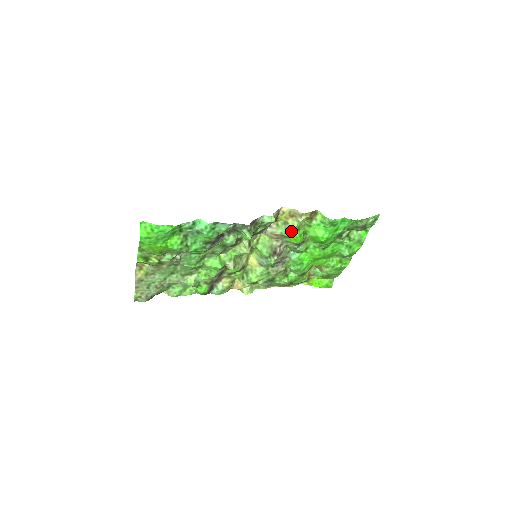
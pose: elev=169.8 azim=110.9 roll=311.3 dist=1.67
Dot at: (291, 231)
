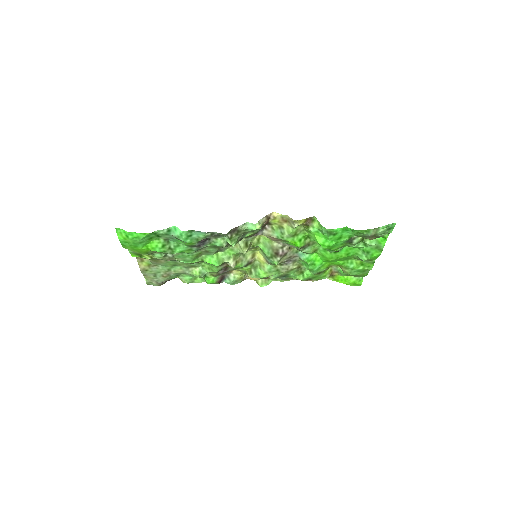
Dot at: (287, 236)
